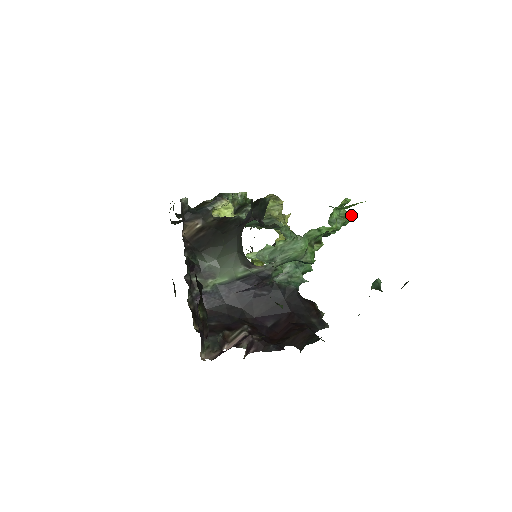
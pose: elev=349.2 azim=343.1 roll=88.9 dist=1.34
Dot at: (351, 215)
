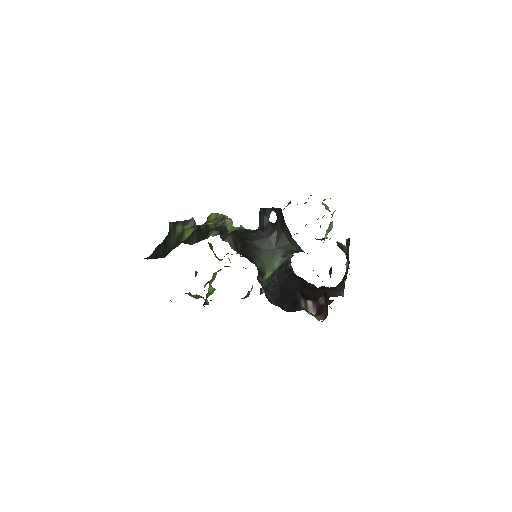
Dot at: (324, 204)
